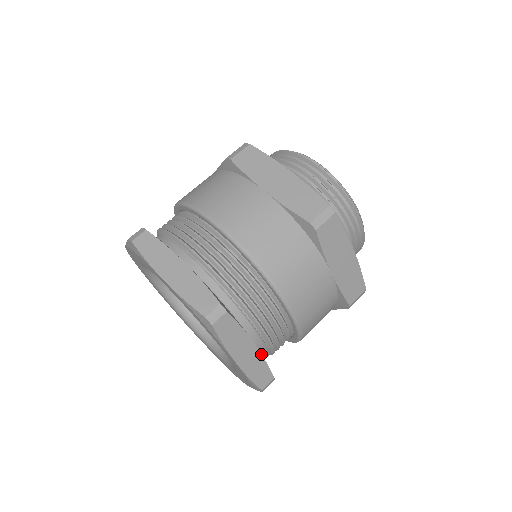
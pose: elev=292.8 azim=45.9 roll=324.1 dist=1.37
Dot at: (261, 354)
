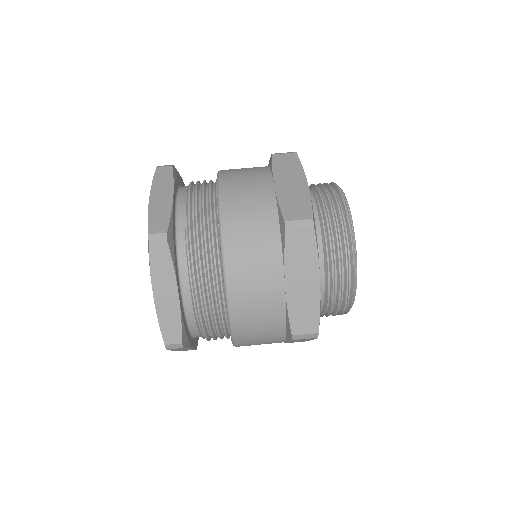
Dot at: (180, 308)
